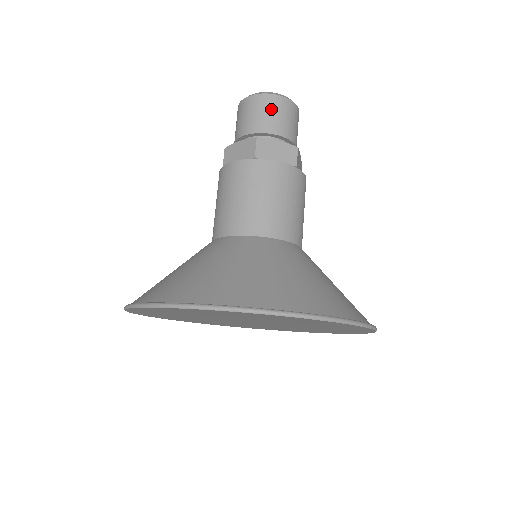
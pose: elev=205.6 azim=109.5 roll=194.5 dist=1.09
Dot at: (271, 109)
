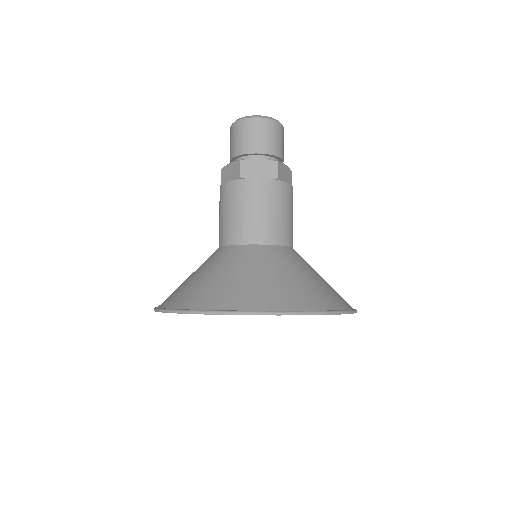
Dot at: (252, 131)
